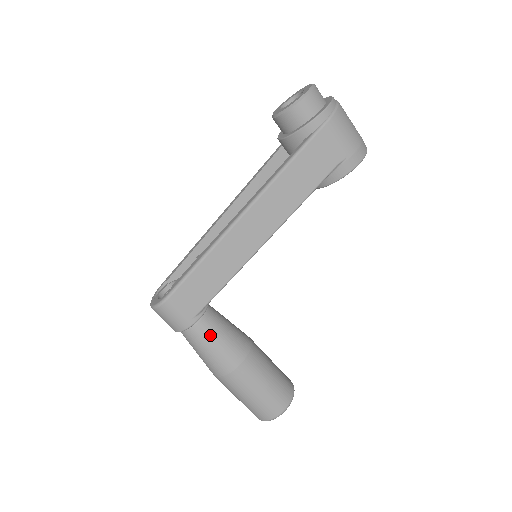
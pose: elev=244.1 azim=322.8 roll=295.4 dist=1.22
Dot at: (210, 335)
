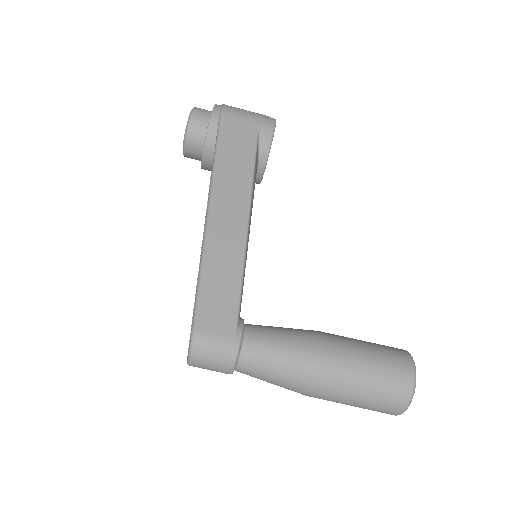
Dot at: (266, 343)
